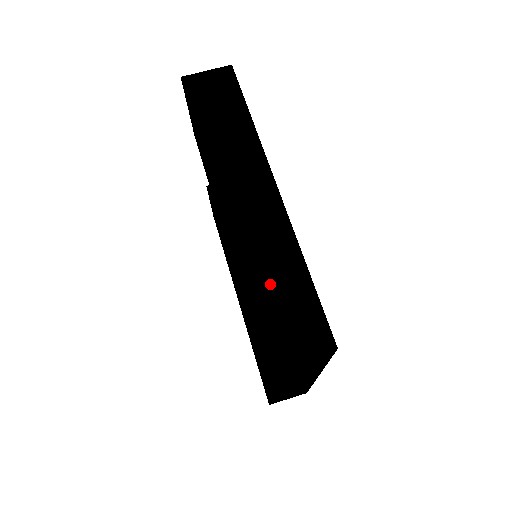
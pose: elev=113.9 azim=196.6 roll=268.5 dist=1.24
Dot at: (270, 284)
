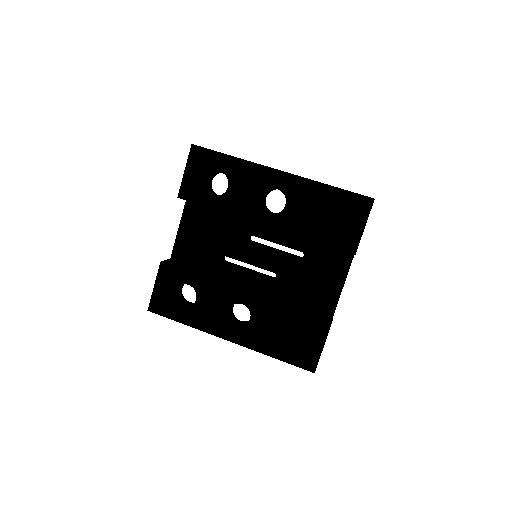
Dot at: occluded
